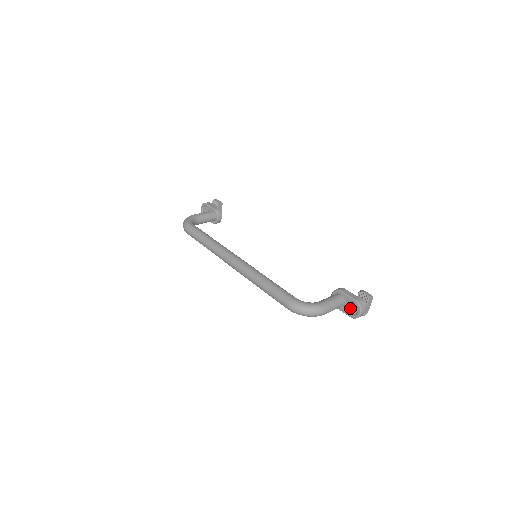
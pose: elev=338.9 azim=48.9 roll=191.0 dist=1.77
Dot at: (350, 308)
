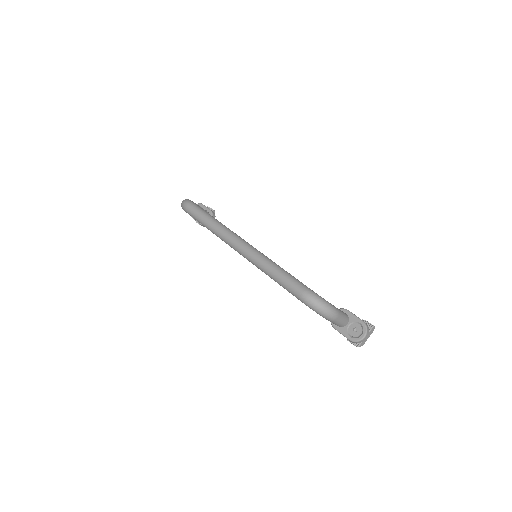
Dot at: (353, 329)
